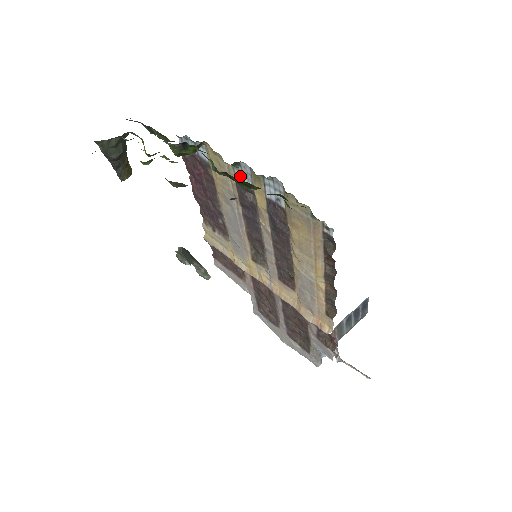
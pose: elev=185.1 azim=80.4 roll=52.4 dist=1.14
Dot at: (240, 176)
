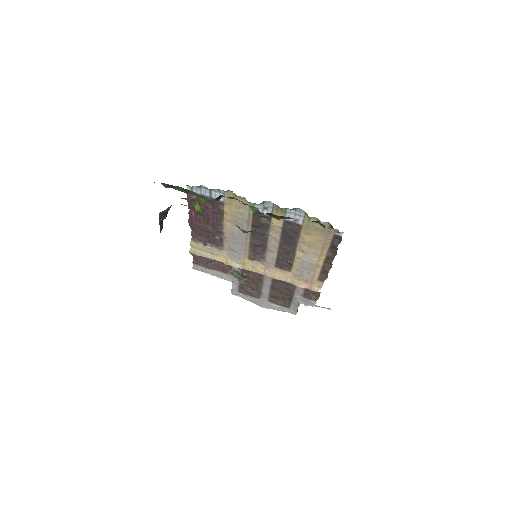
Dot at: (259, 209)
